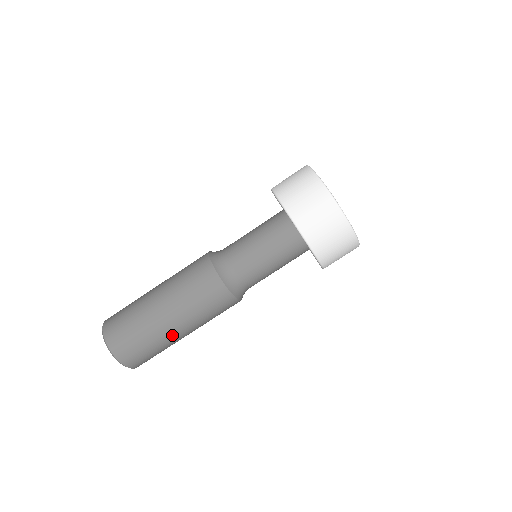
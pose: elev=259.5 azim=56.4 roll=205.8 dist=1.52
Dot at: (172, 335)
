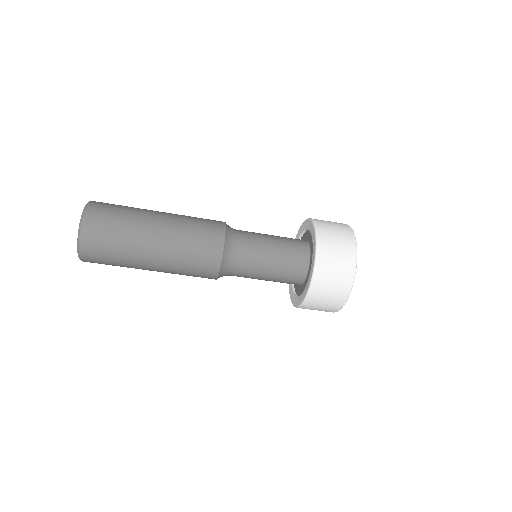
Dot at: (144, 253)
